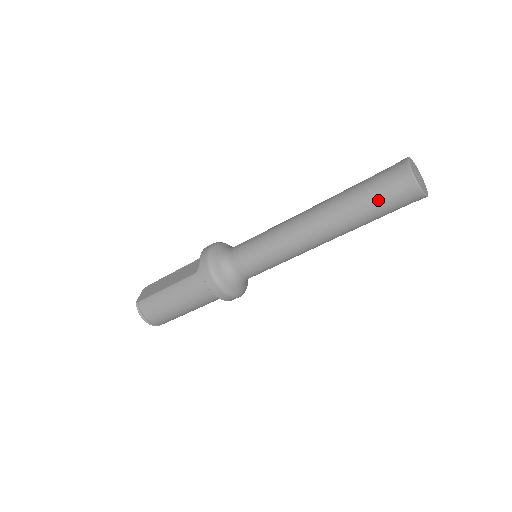
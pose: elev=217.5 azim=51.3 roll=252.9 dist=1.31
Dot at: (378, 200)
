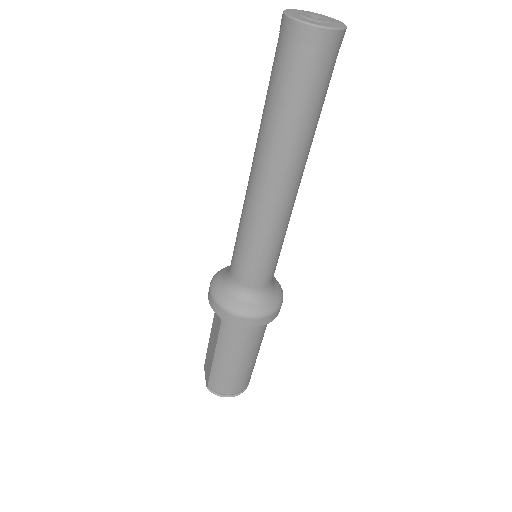
Dot at: (298, 89)
